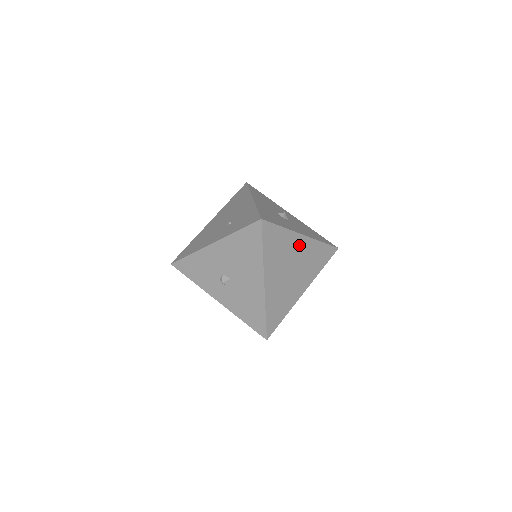
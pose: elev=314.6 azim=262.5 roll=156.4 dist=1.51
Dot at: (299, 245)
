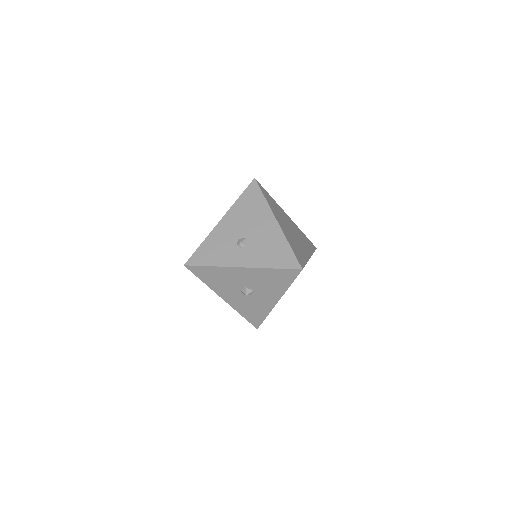
Dot at: (288, 219)
